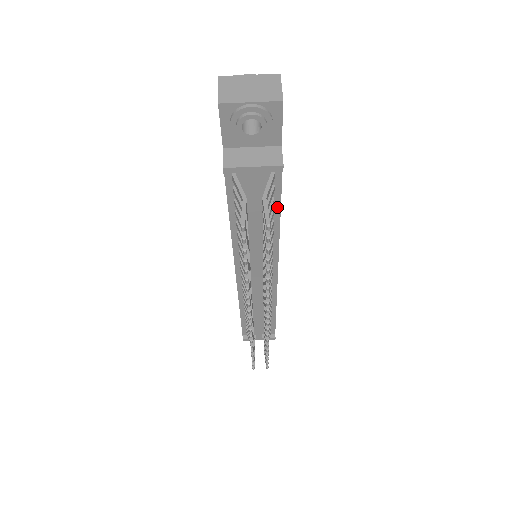
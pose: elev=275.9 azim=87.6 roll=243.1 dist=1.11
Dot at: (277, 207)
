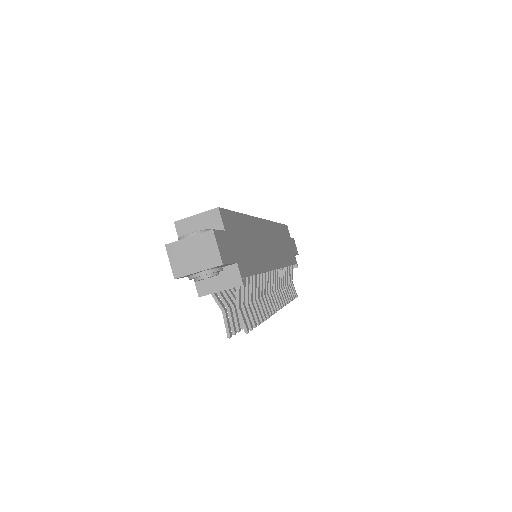
Dot at: occluded
